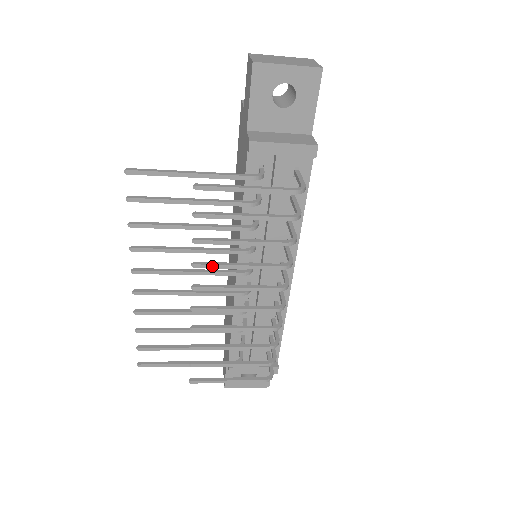
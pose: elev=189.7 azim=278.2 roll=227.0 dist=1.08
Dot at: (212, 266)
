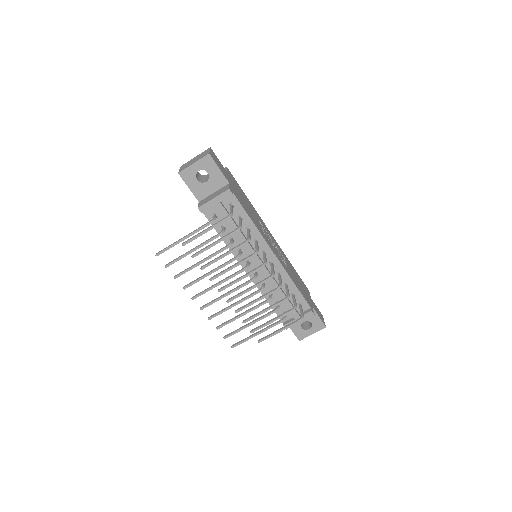
Dot at: (219, 275)
